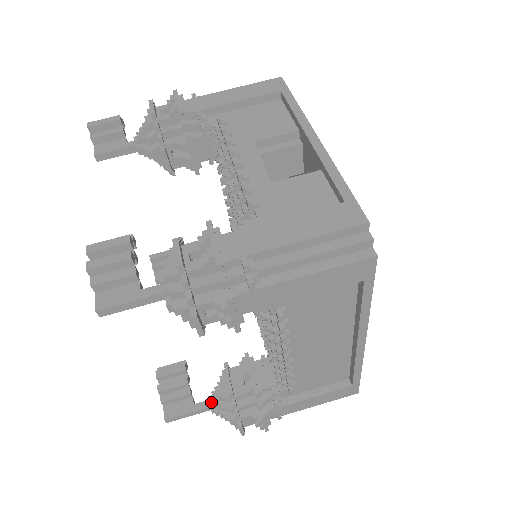
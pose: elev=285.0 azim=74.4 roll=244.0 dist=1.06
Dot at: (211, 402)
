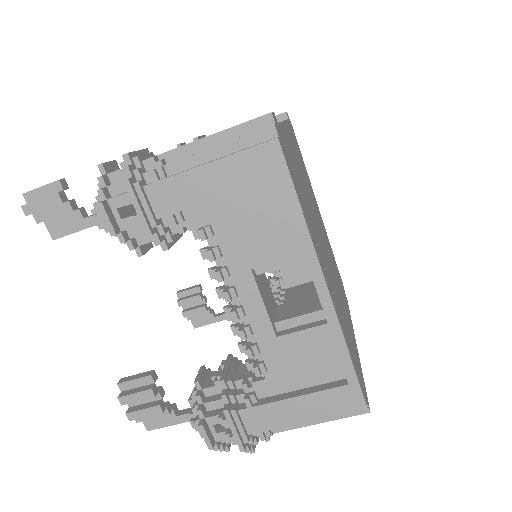
Dot at: (228, 318)
